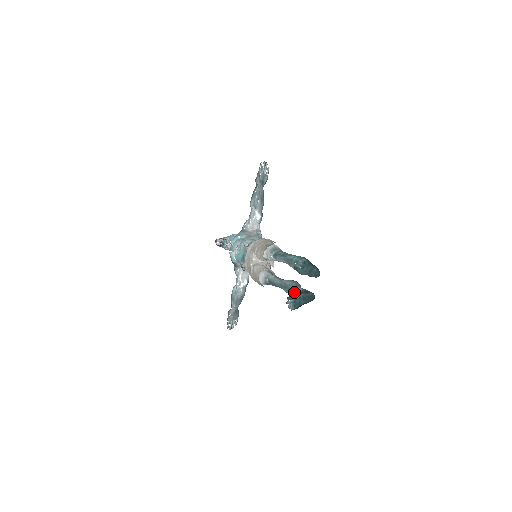
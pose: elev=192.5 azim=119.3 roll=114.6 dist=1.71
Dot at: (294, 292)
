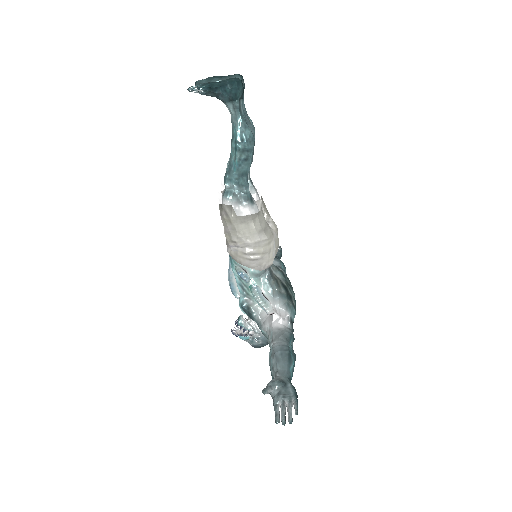
Dot at: (233, 125)
